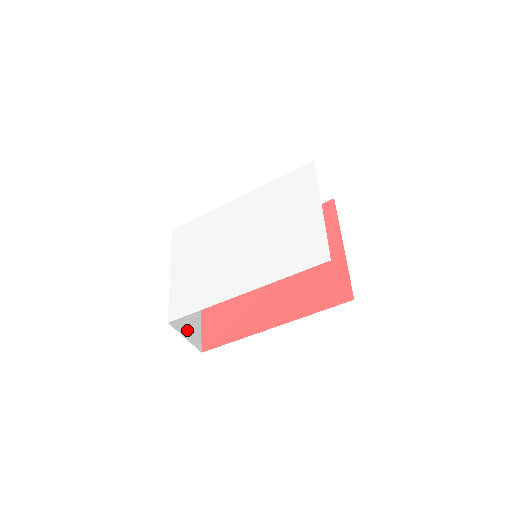
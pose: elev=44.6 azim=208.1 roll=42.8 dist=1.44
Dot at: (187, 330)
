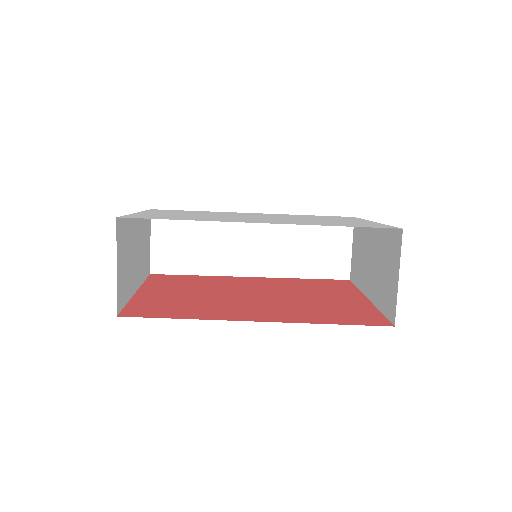
Dot at: (121, 269)
